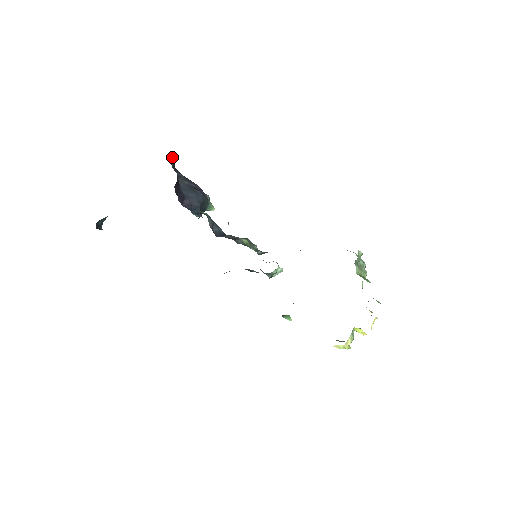
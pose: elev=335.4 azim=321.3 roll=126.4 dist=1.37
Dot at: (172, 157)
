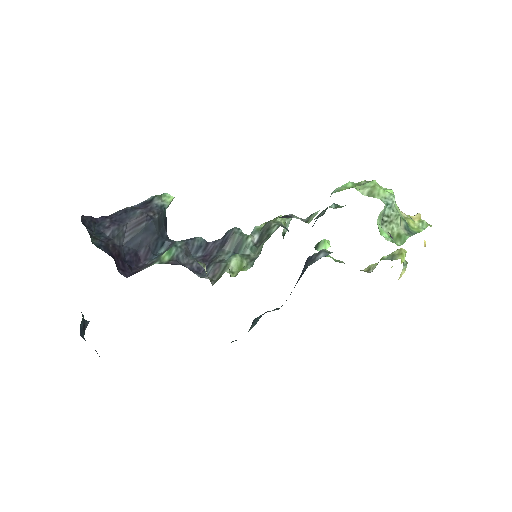
Dot at: (84, 217)
